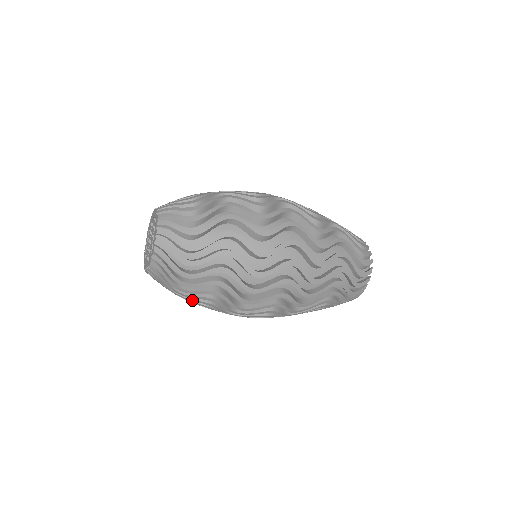
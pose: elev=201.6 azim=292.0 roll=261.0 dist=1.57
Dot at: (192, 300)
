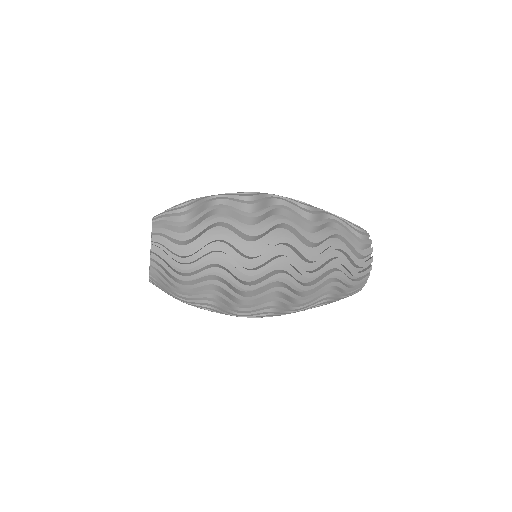
Dot at: (196, 299)
